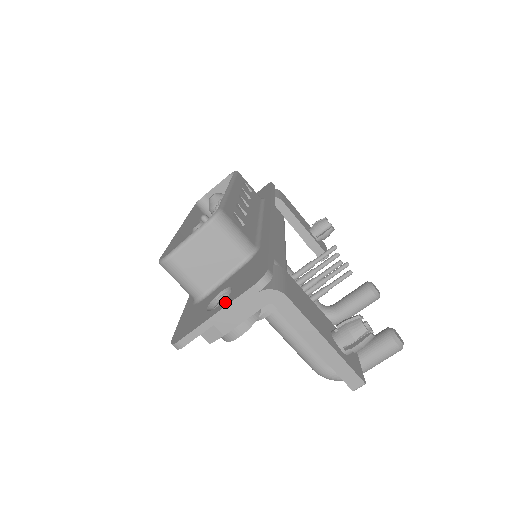
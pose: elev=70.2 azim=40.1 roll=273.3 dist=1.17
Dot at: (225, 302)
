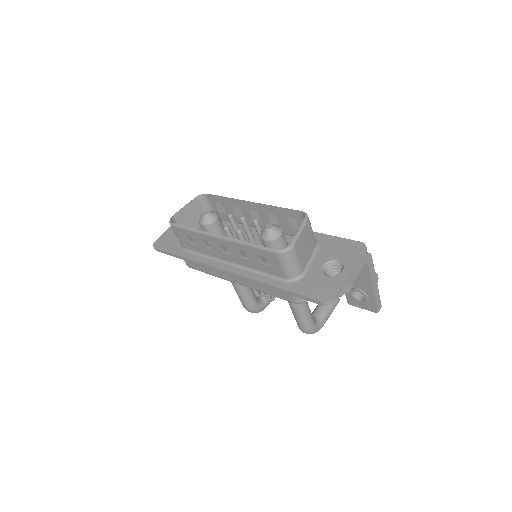
Dot at: (349, 266)
